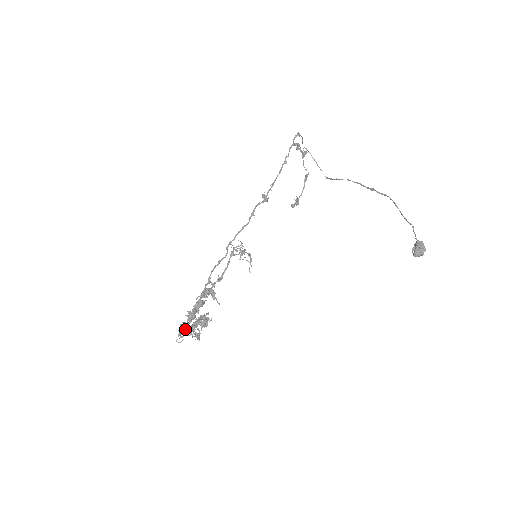
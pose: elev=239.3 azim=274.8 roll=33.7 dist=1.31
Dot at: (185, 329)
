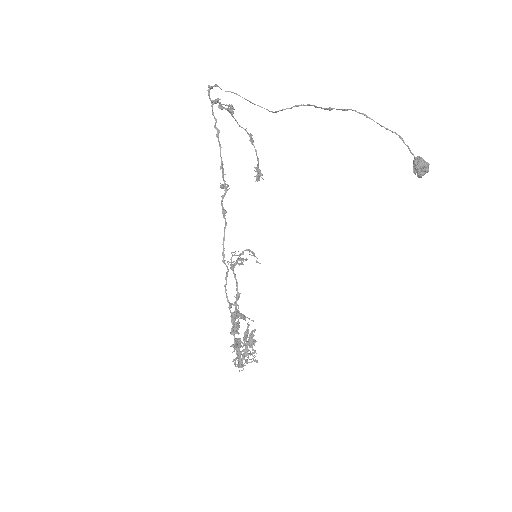
Dot at: (239, 362)
